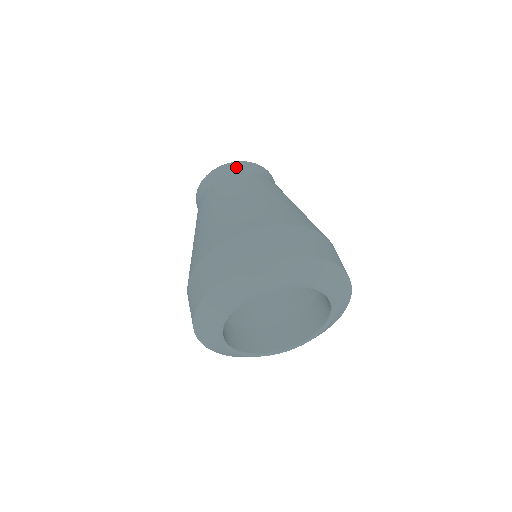
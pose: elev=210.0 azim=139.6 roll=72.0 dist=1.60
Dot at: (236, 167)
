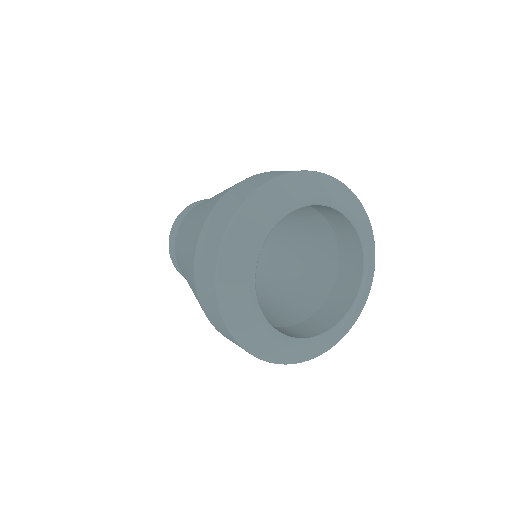
Dot at: occluded
